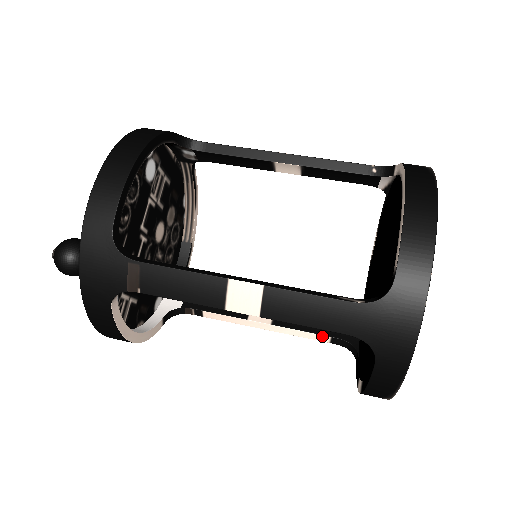
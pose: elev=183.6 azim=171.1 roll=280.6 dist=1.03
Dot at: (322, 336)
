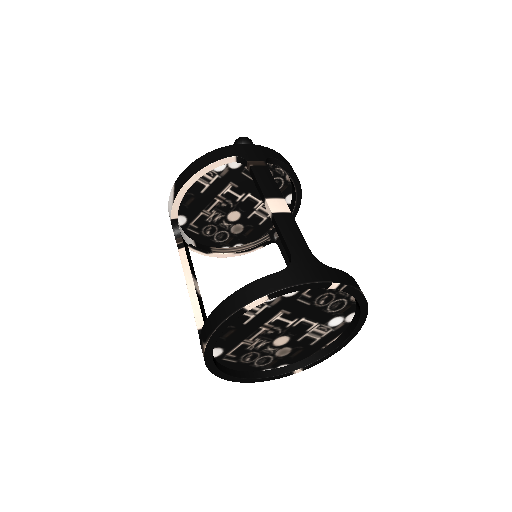
Dot at: (203, 322)
